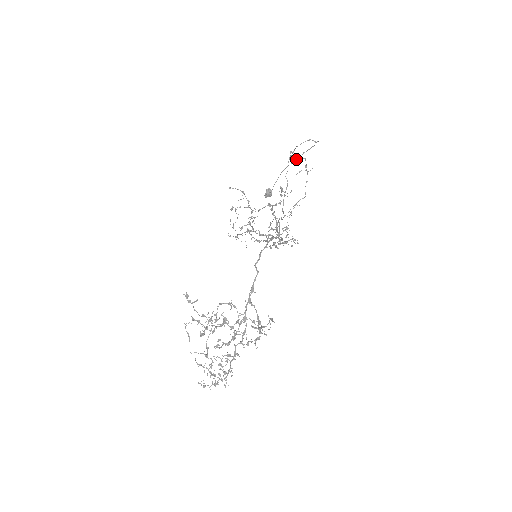
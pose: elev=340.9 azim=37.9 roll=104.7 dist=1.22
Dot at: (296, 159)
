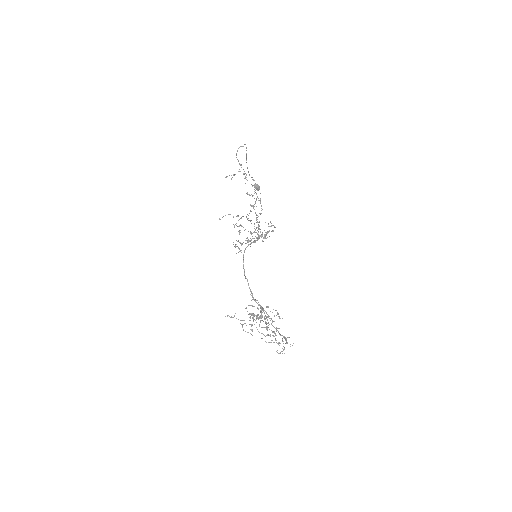
Dot at: occluded
